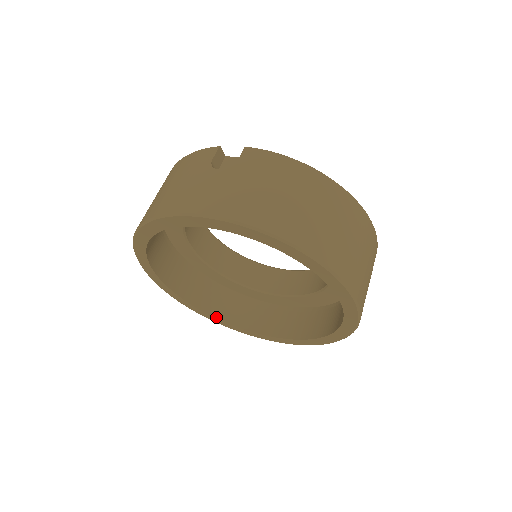
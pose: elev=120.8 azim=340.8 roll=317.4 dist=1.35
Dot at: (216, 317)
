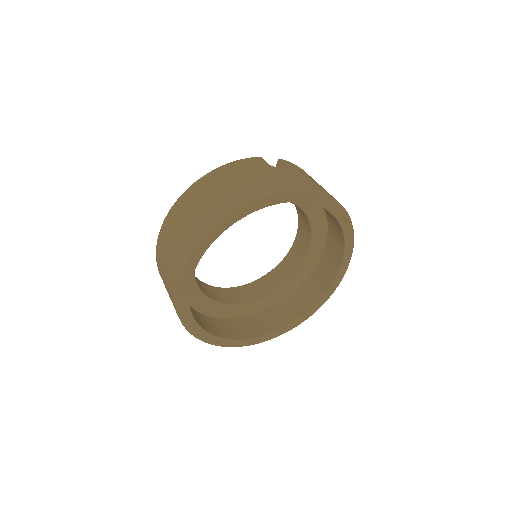
Dot at: (208, 331)
